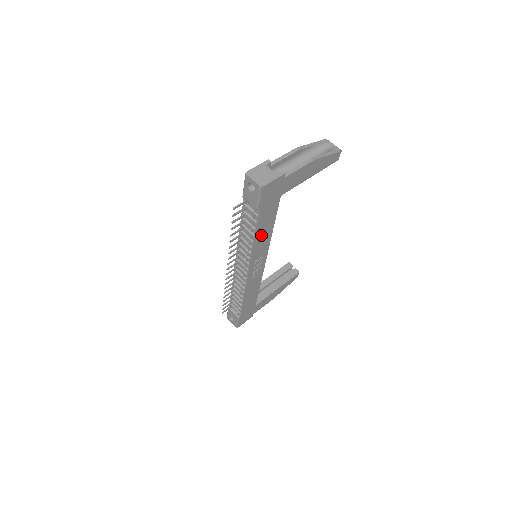
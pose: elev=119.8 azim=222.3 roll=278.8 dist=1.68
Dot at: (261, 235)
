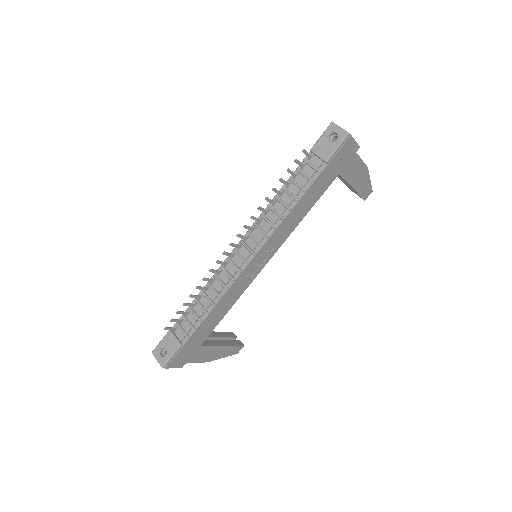
Dot at: (297, 210)
